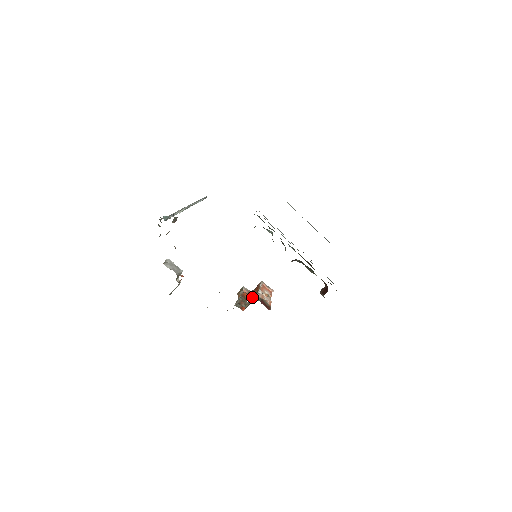
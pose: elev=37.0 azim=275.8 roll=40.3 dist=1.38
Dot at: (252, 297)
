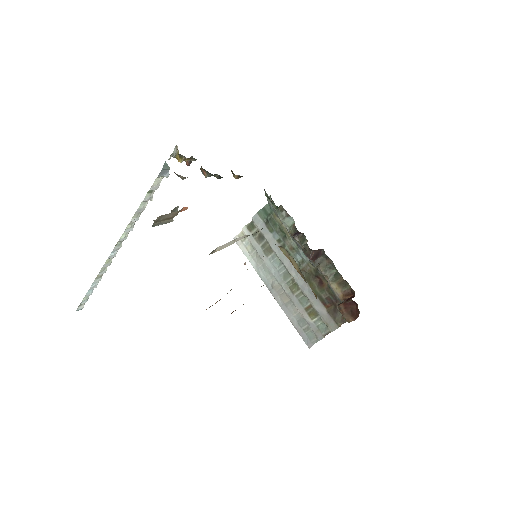
Dot at: occluded
